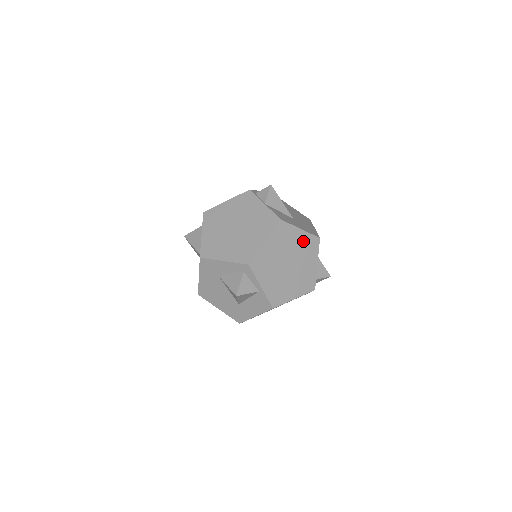
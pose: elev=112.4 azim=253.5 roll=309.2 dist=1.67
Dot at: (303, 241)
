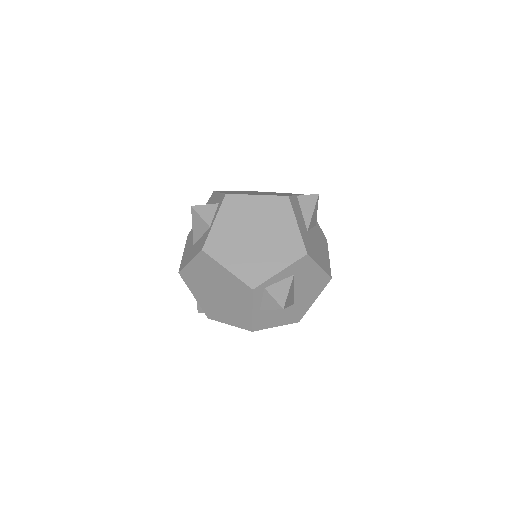
Dot at: (289, 236)
